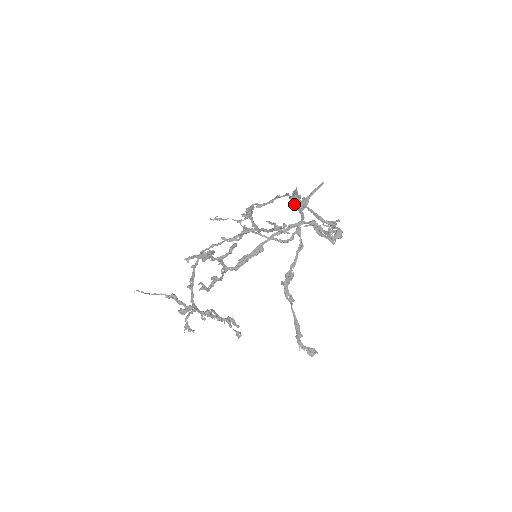
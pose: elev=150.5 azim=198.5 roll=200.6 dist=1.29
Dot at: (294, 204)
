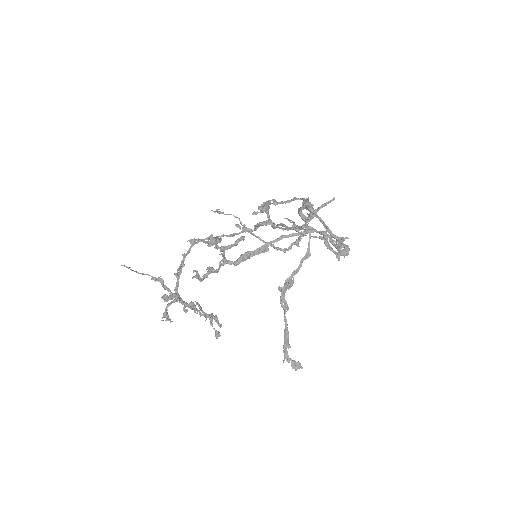
Dot at: (301, 213)
